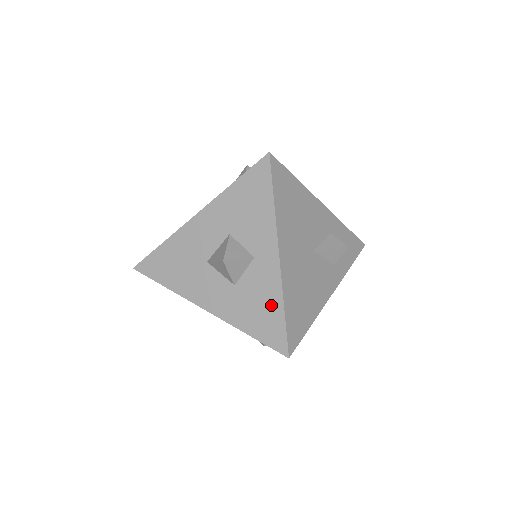
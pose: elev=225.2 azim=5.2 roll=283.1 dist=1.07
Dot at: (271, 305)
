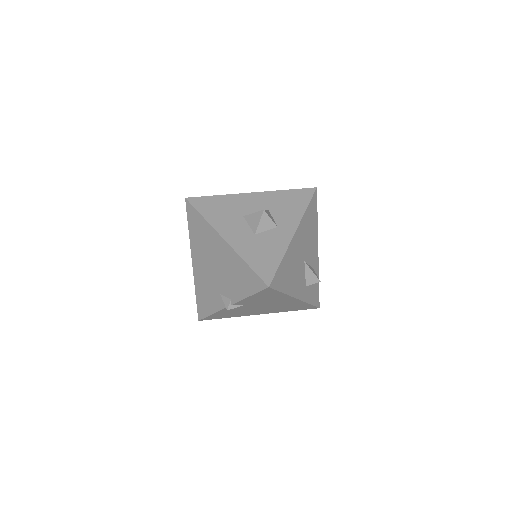
Dot at: (274, 254)
